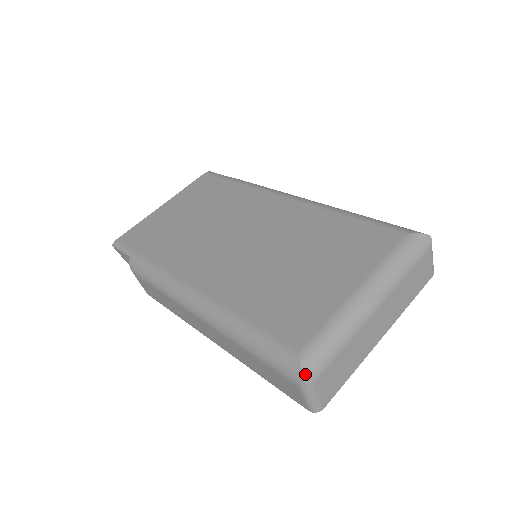
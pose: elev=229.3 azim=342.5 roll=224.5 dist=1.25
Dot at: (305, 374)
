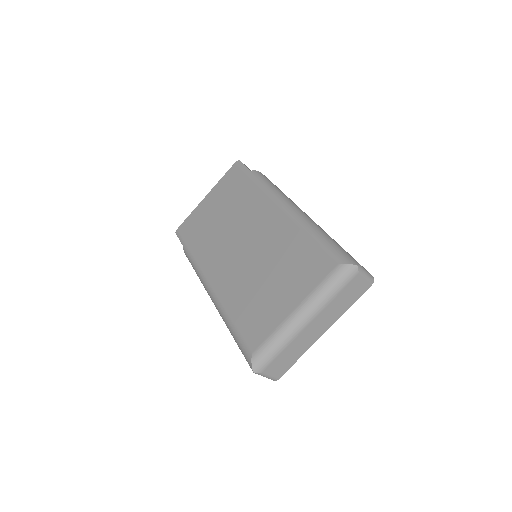
Dot at: (254, 368)
